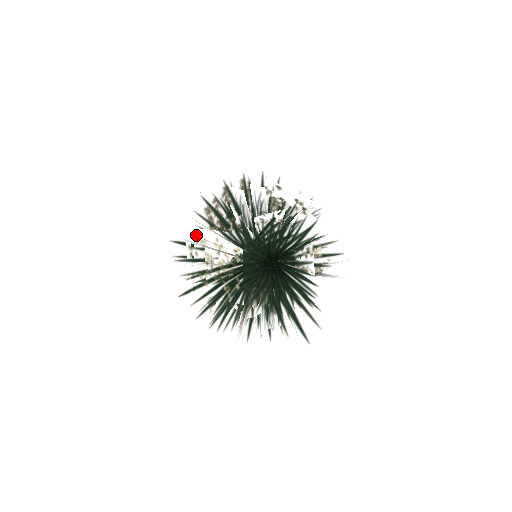
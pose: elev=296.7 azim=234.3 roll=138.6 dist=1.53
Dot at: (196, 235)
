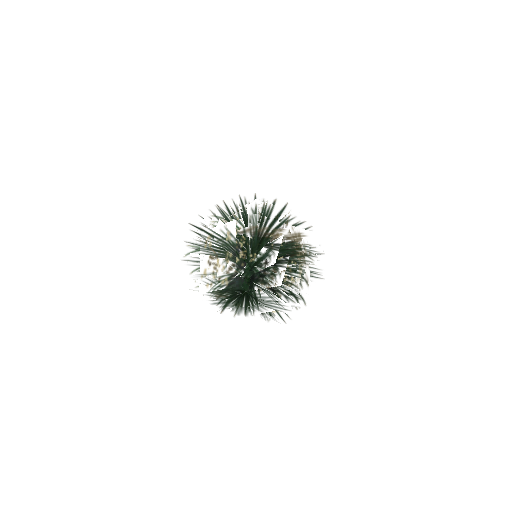
Dot at: (232, 225)
